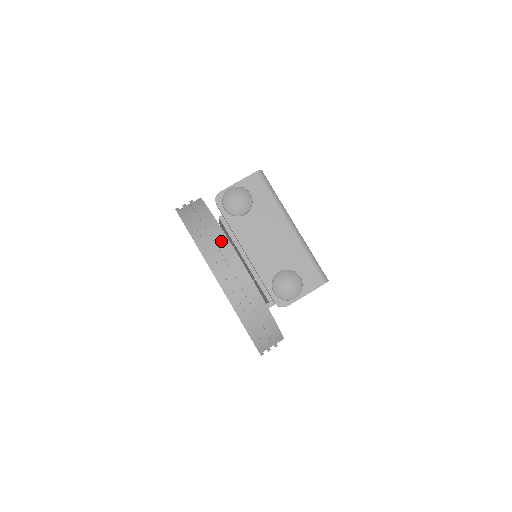
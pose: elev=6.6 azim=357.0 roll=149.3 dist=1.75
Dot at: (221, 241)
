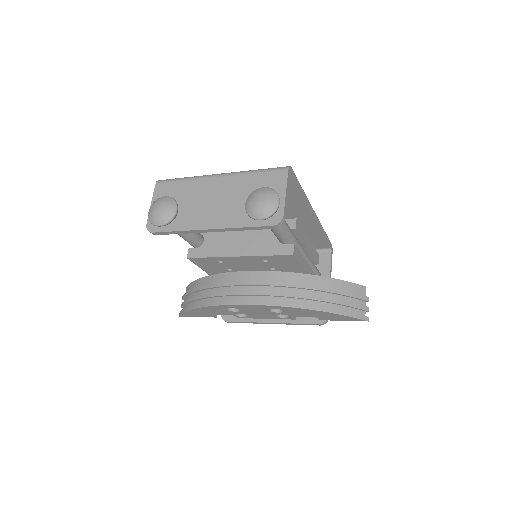
Dot at: (221, 281)
